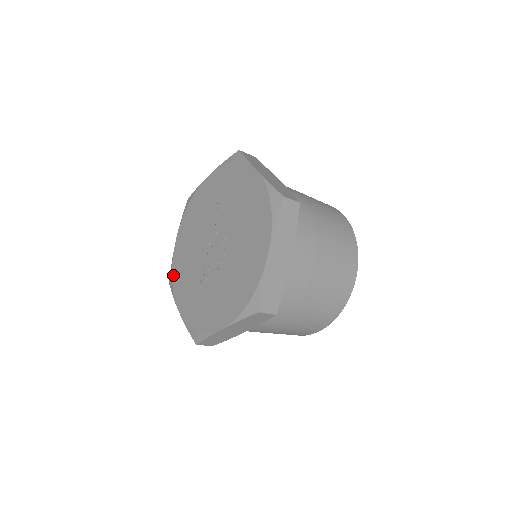
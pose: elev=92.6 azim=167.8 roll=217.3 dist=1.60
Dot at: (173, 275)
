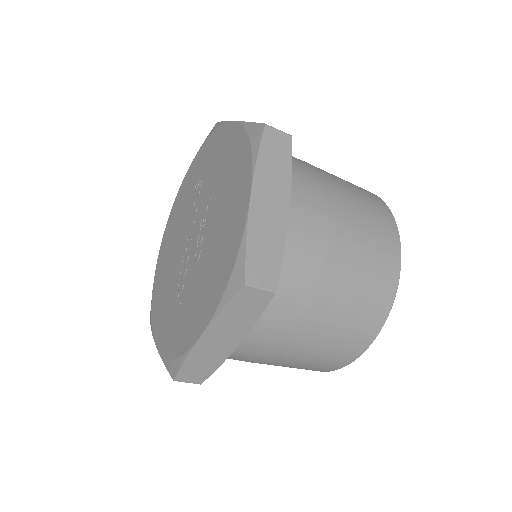
Dot at: (152, 304)
